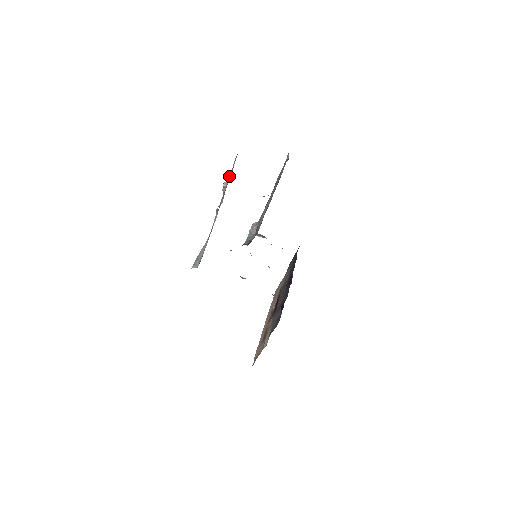
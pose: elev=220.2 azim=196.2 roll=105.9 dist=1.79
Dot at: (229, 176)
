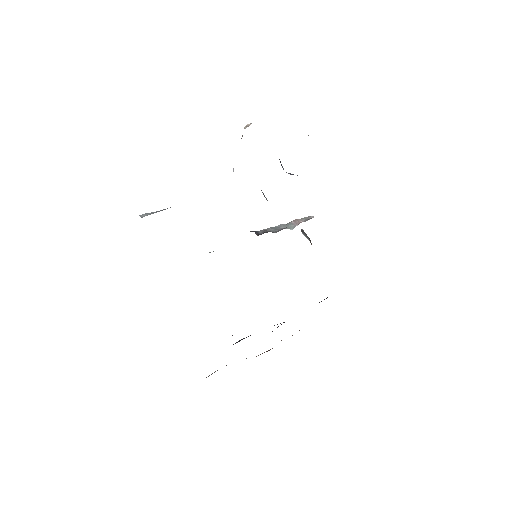
Dot at: occluded
